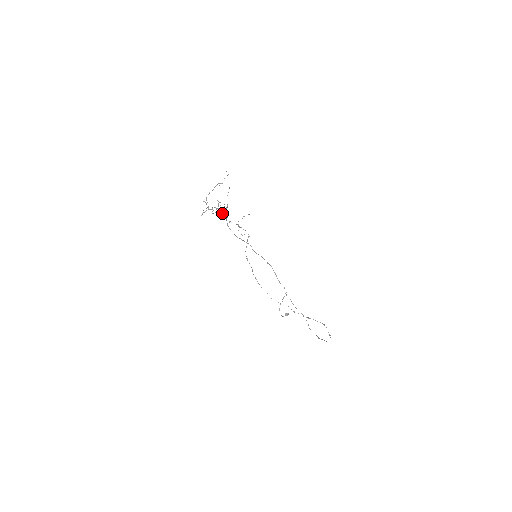
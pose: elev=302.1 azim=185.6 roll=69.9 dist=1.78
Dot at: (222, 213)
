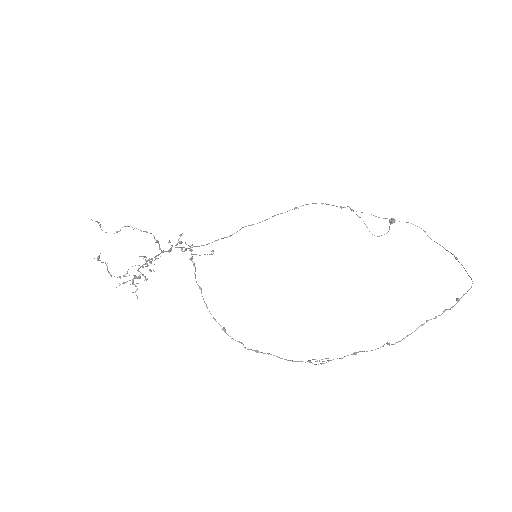
Dot at: occluded
